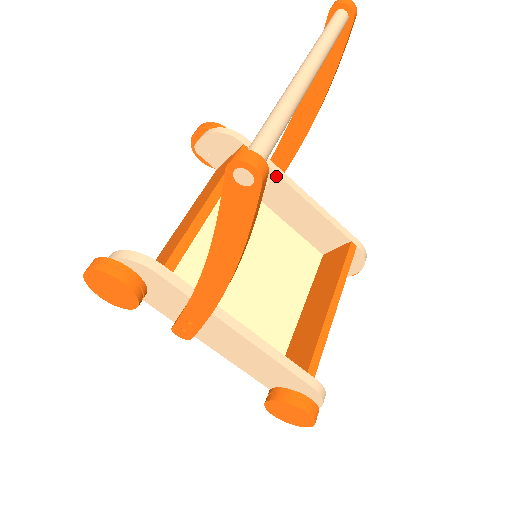
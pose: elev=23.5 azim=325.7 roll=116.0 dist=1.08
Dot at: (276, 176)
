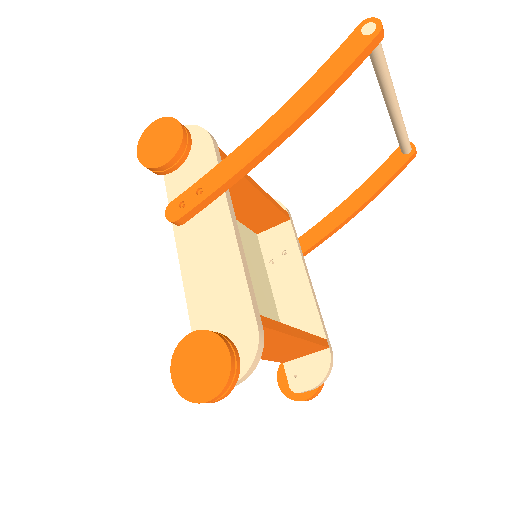
Dot at: (296, 248)
